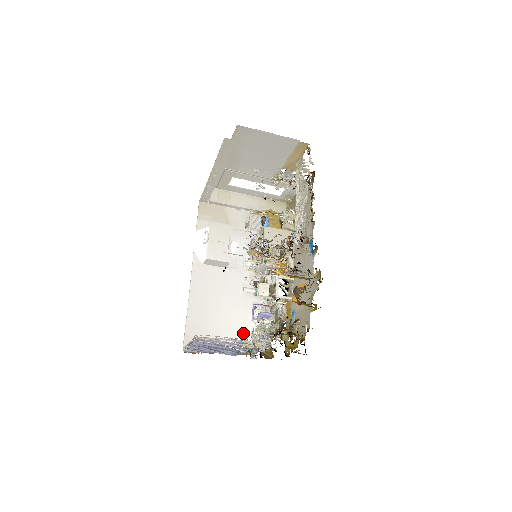
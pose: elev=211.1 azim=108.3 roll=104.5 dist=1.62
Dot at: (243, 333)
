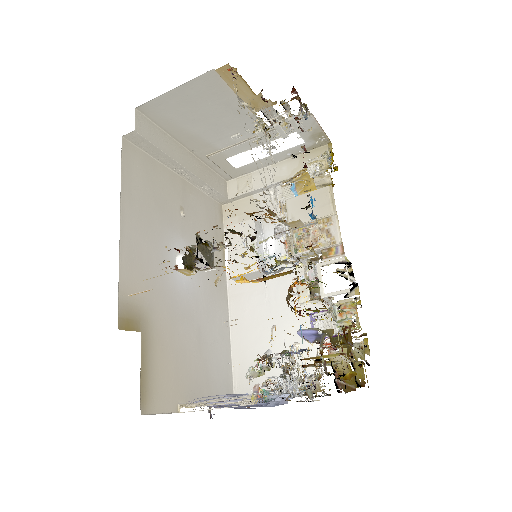
Dot at: occluded
